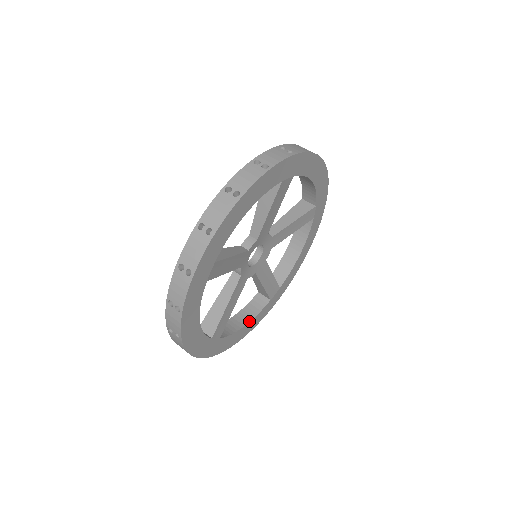
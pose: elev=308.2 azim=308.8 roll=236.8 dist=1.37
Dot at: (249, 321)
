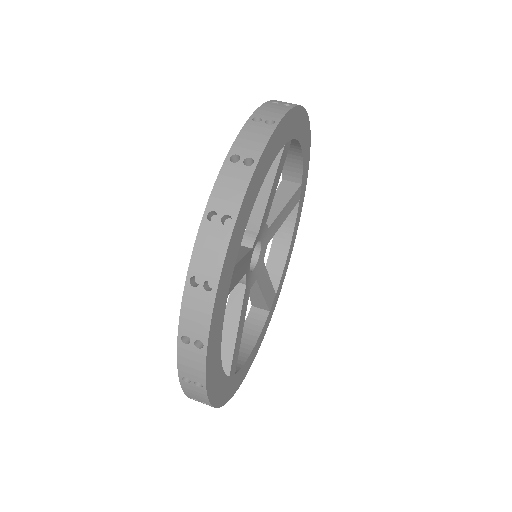
Dot at: (255, 343)
